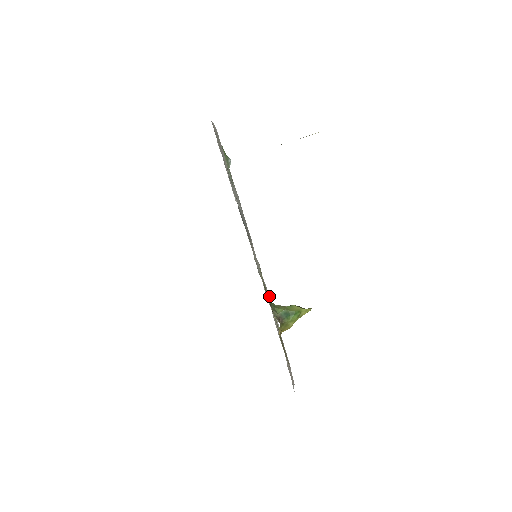
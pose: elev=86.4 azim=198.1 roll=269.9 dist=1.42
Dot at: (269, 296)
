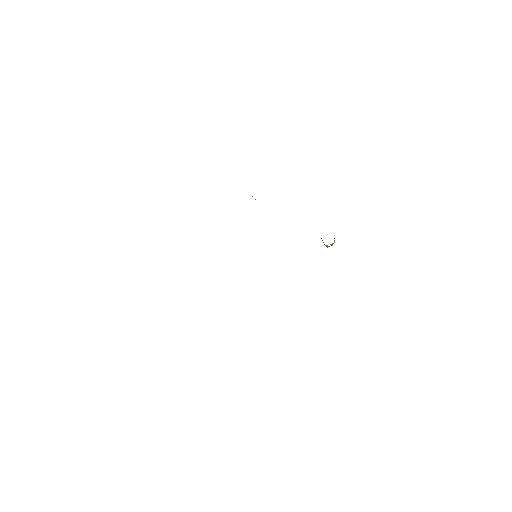
Dot at: occluded
